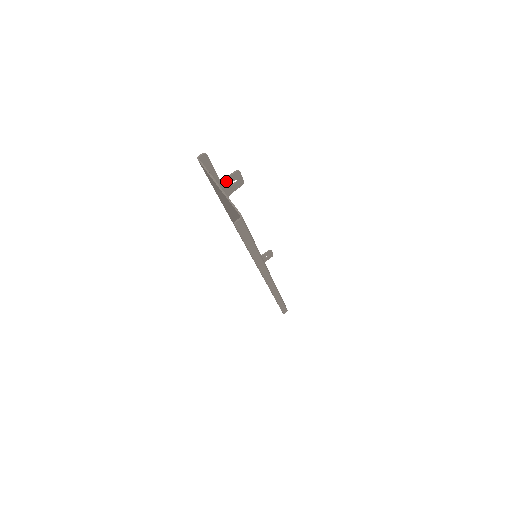
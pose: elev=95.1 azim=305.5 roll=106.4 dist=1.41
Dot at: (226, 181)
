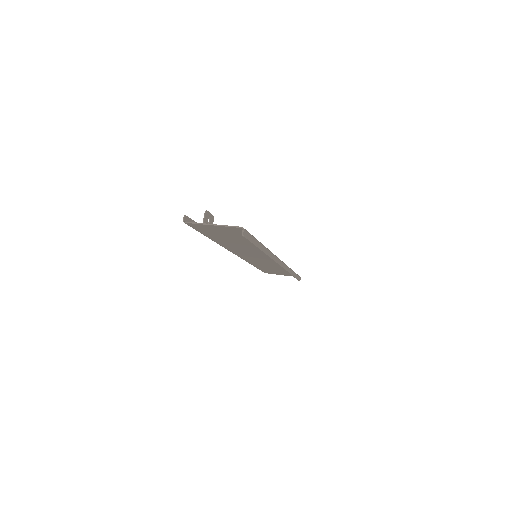
Dot at: occluded
